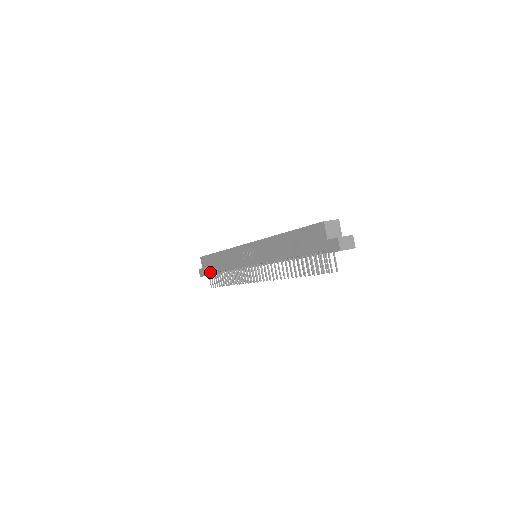
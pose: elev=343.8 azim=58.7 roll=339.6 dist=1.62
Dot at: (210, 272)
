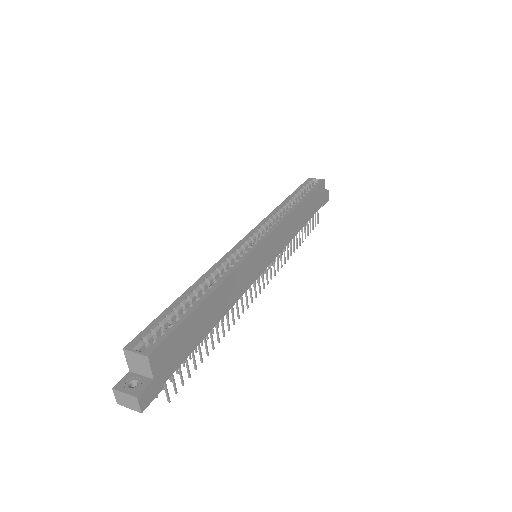
Dot at: occluded
